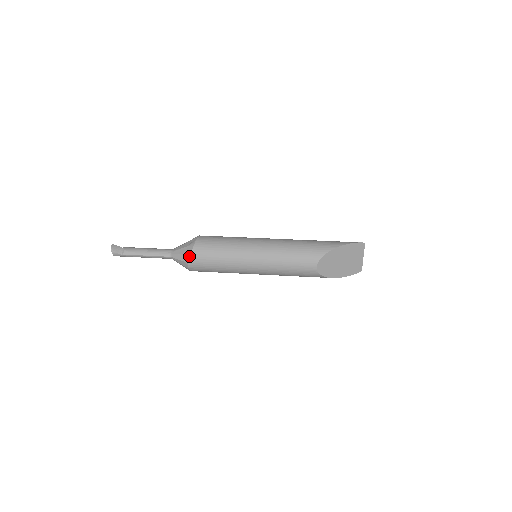
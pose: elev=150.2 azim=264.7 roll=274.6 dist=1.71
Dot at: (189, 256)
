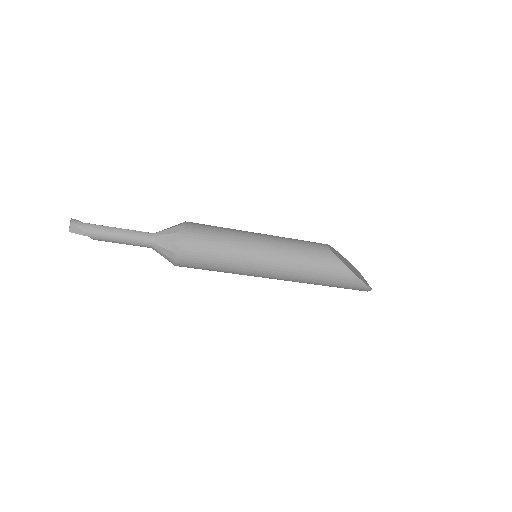
Dot at: (184, 222)
